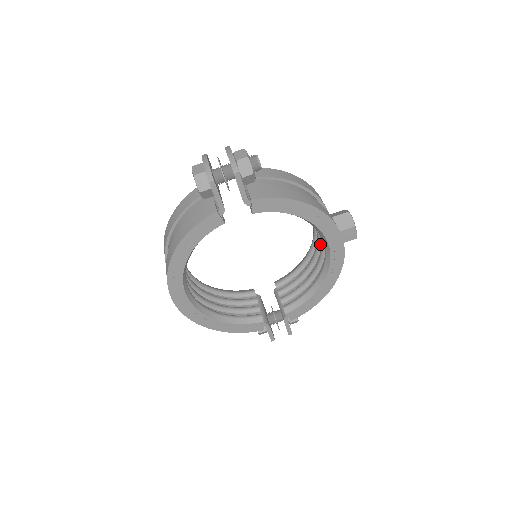
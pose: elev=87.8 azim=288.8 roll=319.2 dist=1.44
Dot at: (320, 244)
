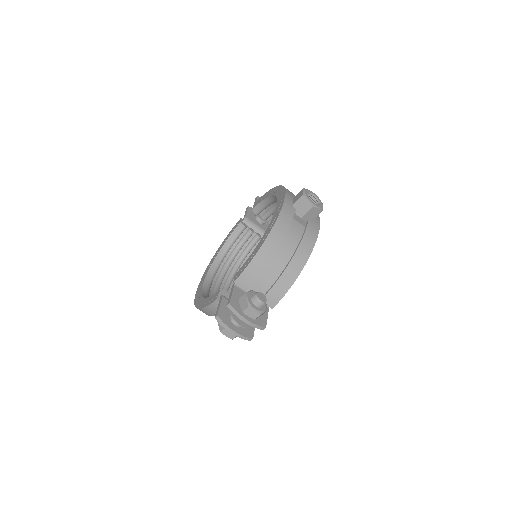
Dot at: occluded
